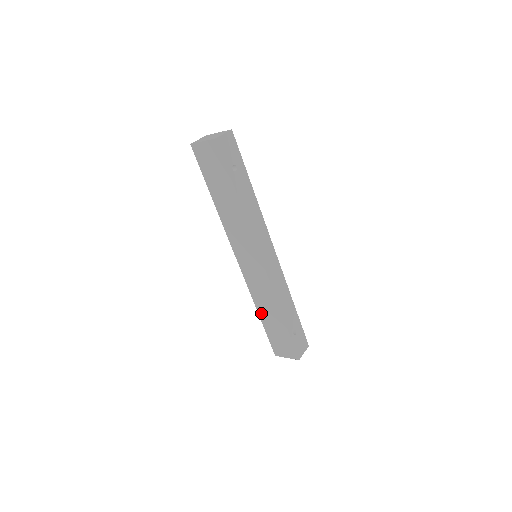
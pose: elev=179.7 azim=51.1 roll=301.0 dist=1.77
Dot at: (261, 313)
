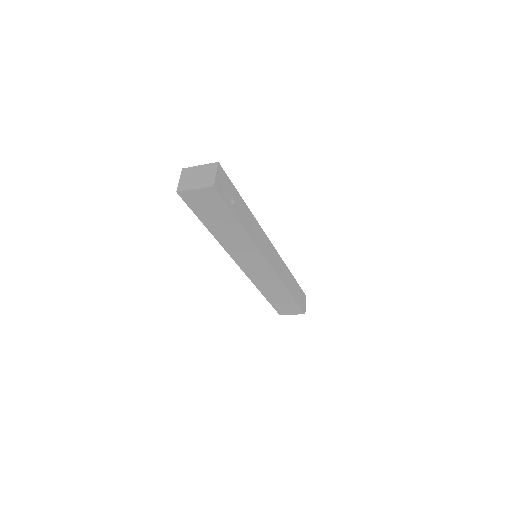
Dot at: (266, 294)
